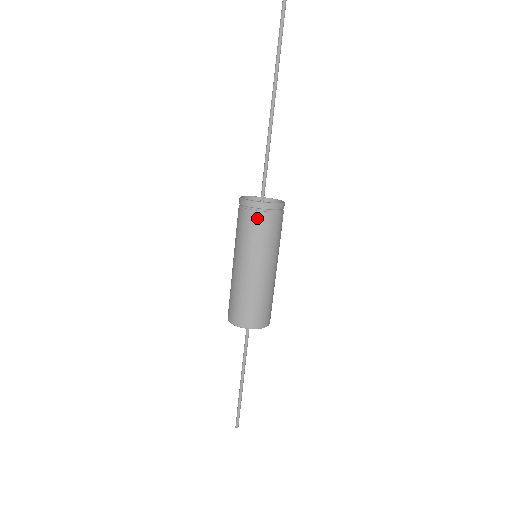
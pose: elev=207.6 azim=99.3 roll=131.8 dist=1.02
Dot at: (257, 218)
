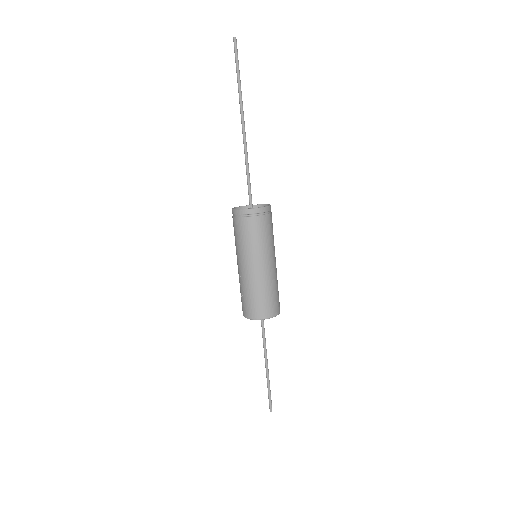
Dot at: (259, 222)
